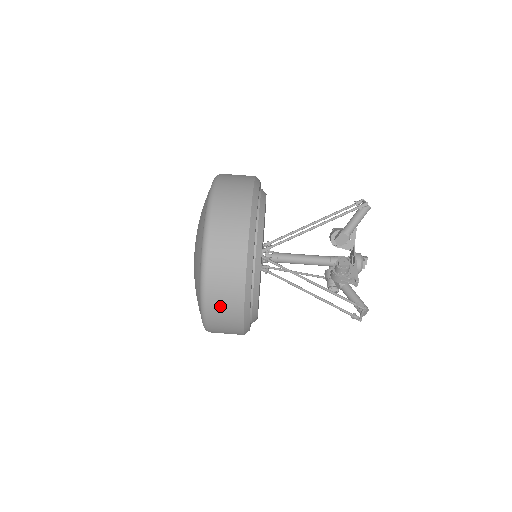
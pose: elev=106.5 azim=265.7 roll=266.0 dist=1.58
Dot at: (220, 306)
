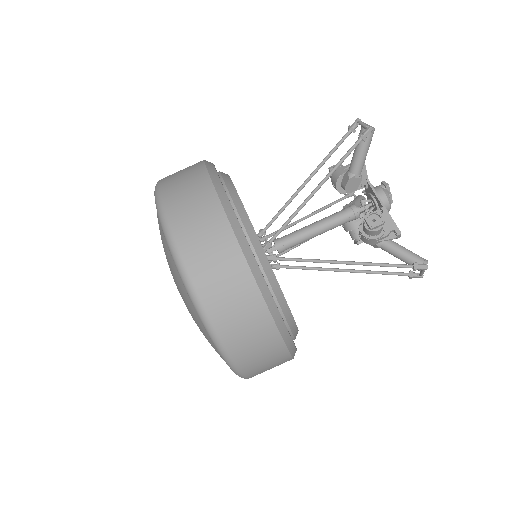
Dot at: (259, 364)
